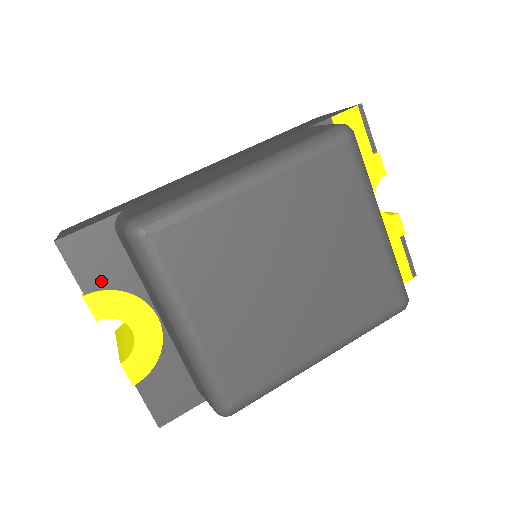
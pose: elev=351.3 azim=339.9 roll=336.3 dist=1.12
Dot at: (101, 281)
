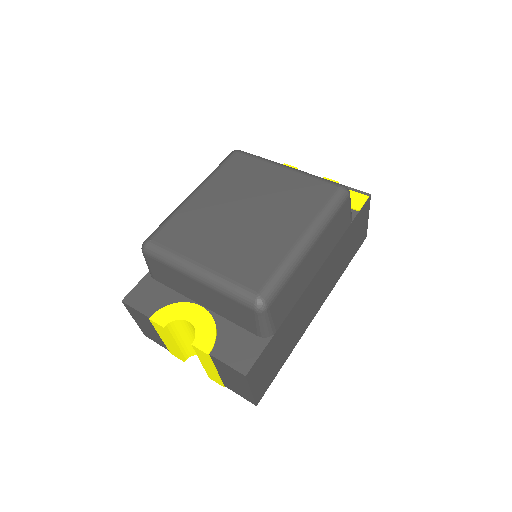
Dot at: (156, 306)
